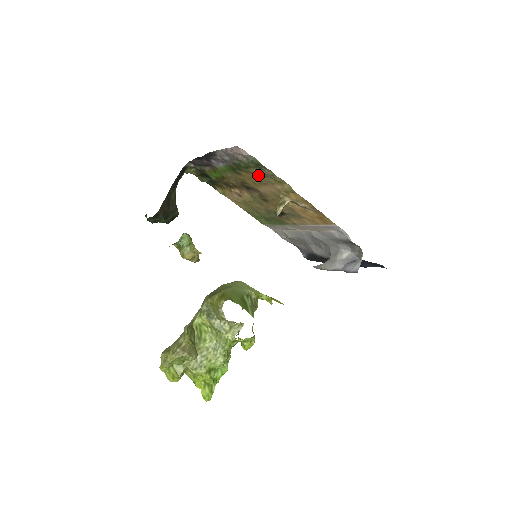
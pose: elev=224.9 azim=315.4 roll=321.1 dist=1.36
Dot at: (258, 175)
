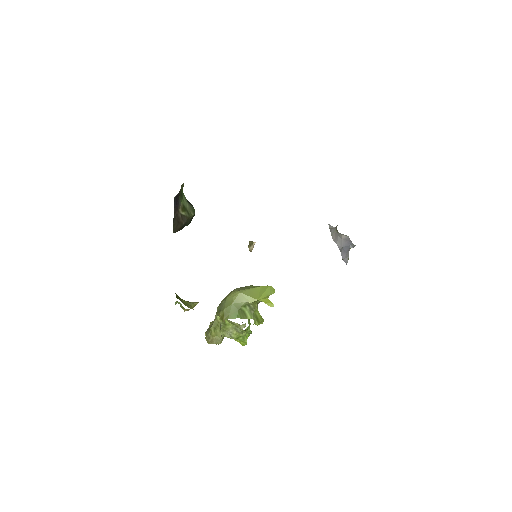
Dot at: occluded
